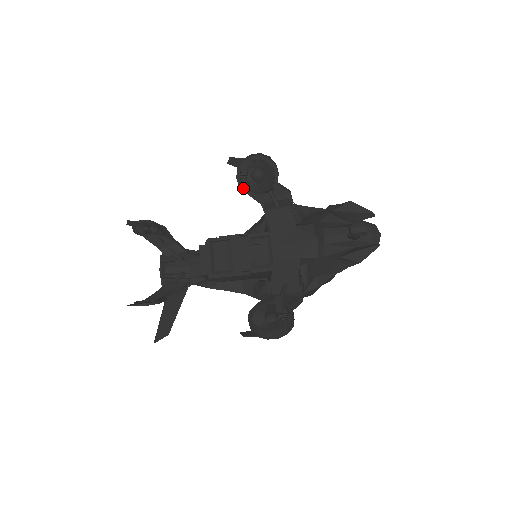
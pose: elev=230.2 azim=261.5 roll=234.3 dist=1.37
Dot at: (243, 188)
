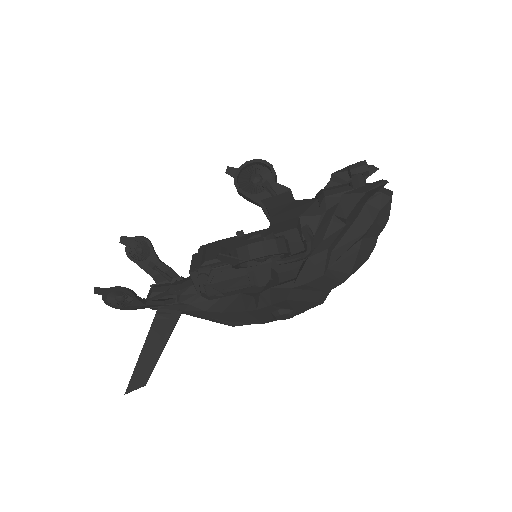
Dot at: (241, 191)
